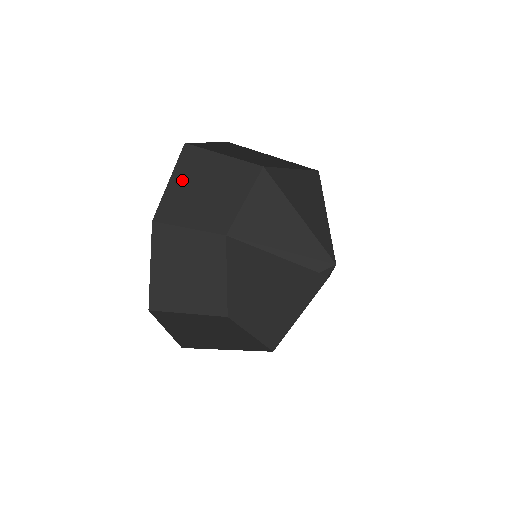
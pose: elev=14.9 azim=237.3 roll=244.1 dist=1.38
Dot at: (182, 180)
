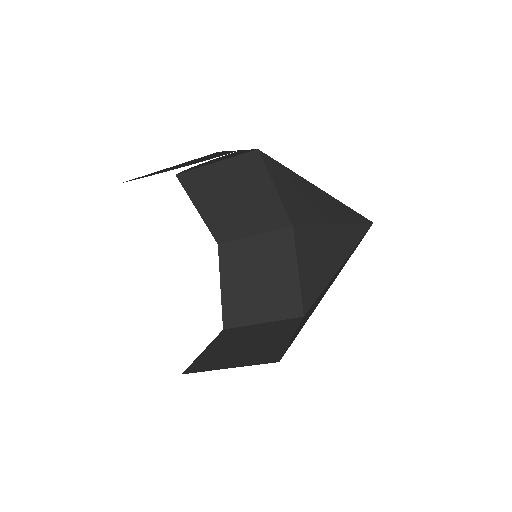
Dot at: (230, 276)
